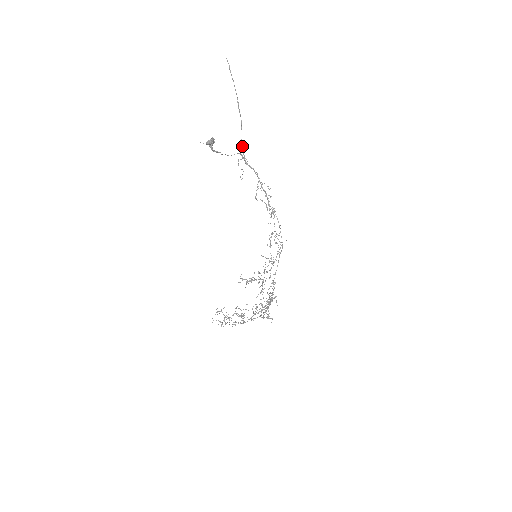
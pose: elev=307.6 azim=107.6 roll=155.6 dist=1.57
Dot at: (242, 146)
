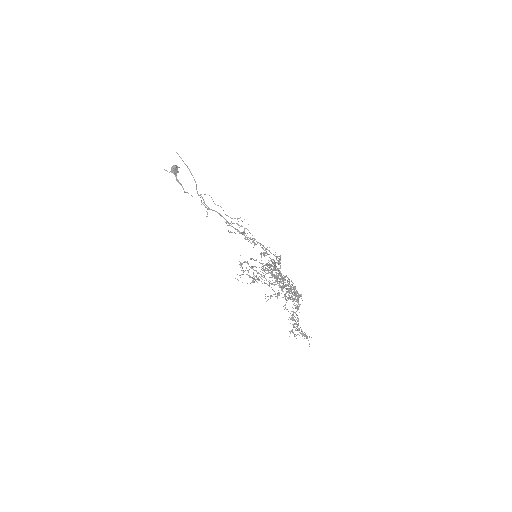
Dot at: occluded
